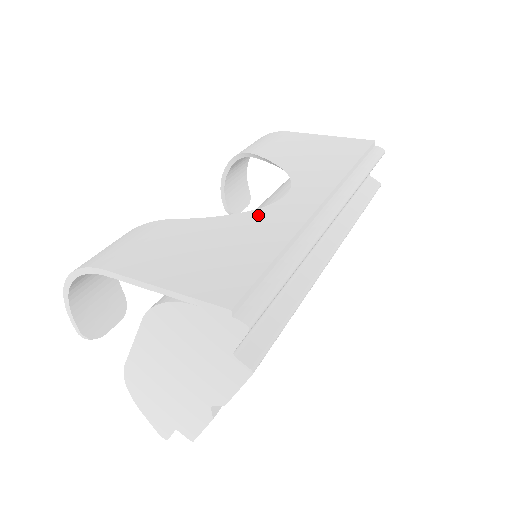
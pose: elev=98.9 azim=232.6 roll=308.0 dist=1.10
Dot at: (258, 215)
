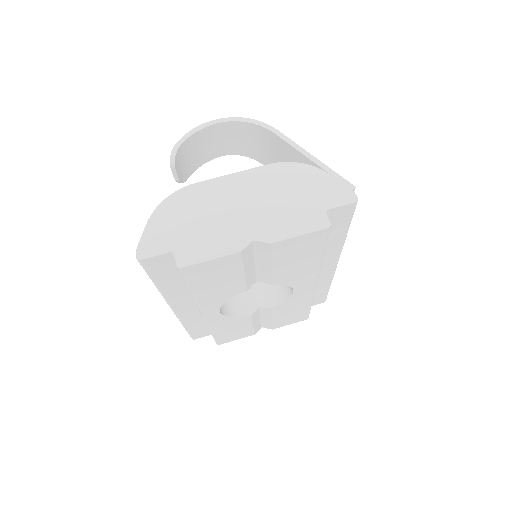
Dot at: occluded
